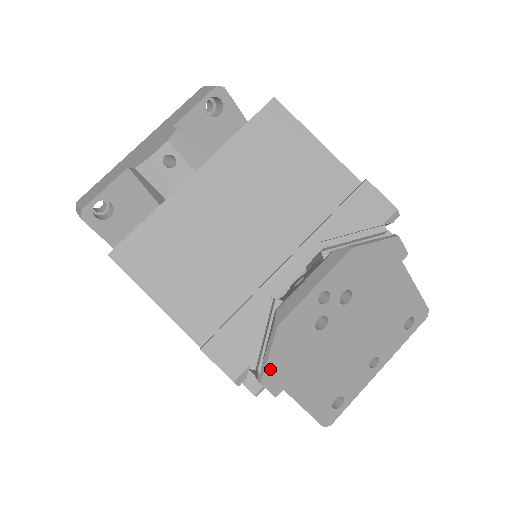
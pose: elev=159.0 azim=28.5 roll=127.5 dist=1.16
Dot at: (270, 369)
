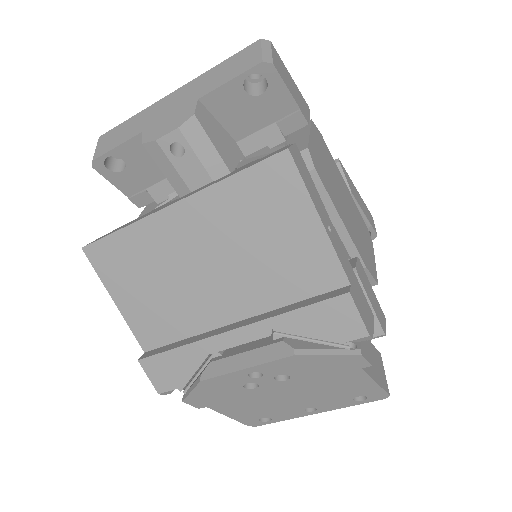
Dot at: (192, 397)
